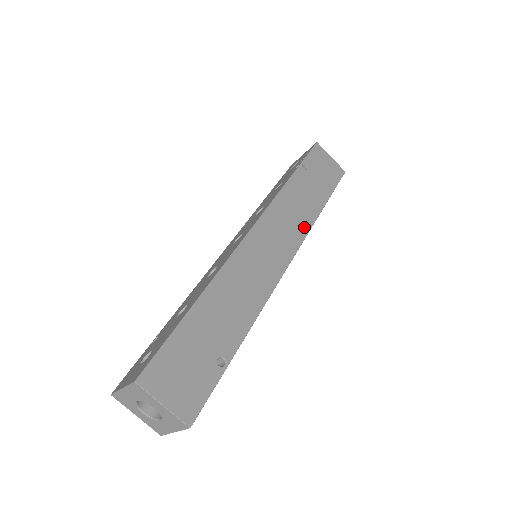
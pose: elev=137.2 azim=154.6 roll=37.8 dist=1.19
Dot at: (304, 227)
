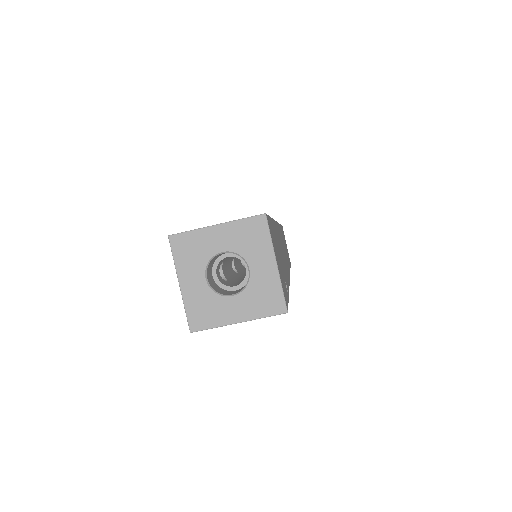
Dot at: occluded
